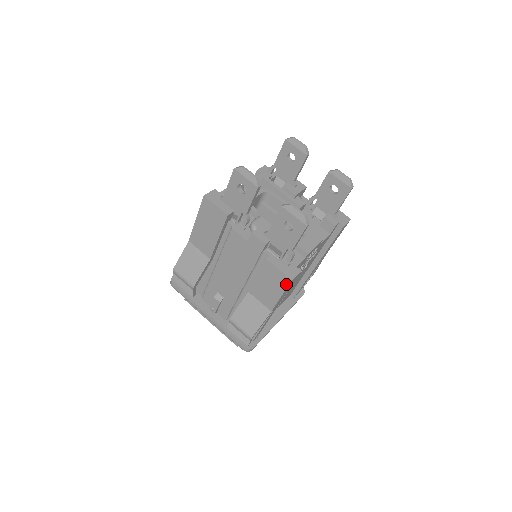
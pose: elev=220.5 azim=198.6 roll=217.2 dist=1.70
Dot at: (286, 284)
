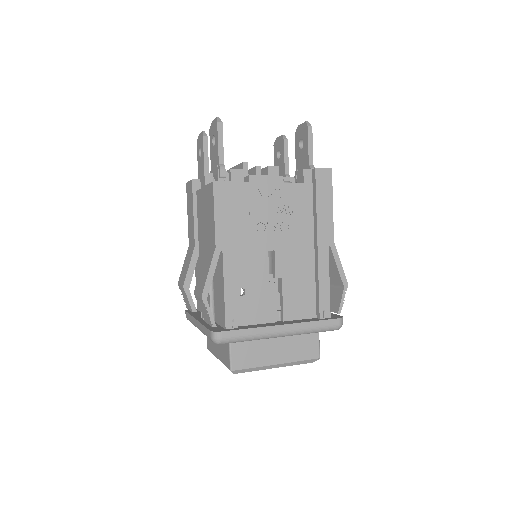
Dot at: (212, 193)
